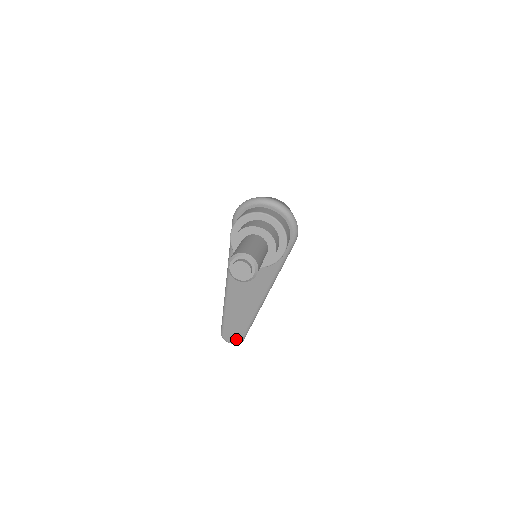
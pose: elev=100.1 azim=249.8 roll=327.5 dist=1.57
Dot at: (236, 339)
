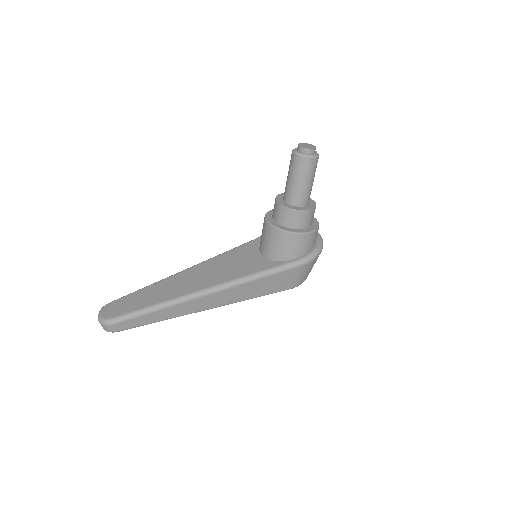
Dot at: (114, 314)
